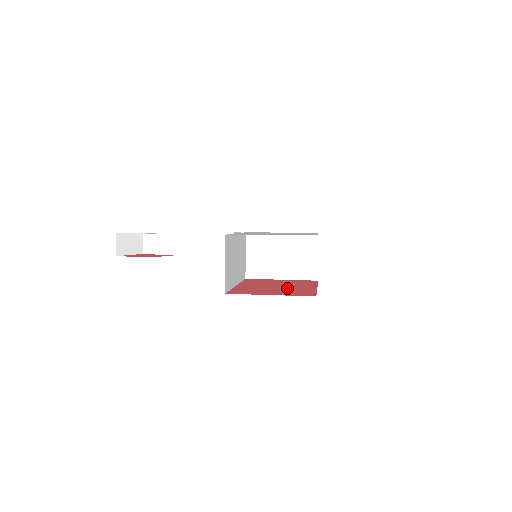
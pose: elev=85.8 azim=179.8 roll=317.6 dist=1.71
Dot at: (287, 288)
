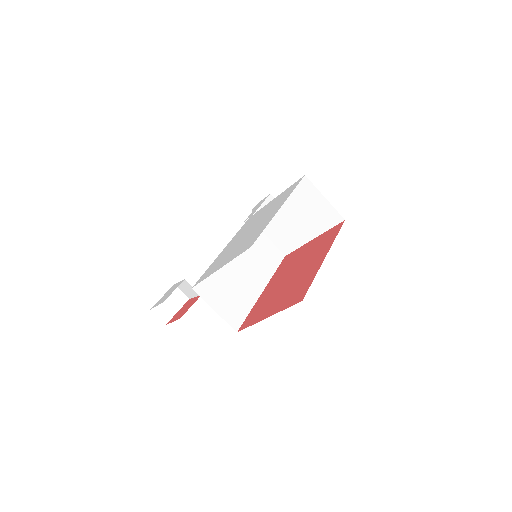
Dot at: (296, 278)
